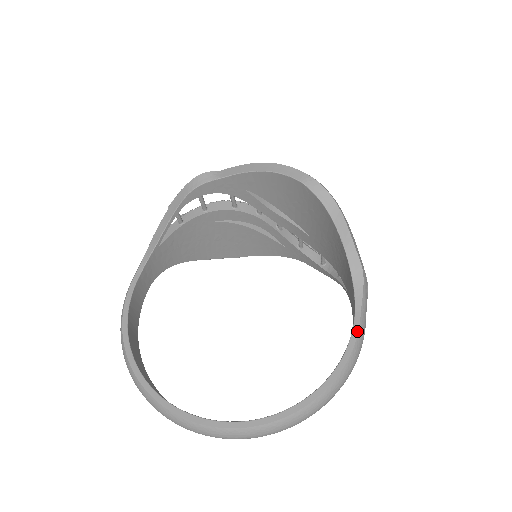
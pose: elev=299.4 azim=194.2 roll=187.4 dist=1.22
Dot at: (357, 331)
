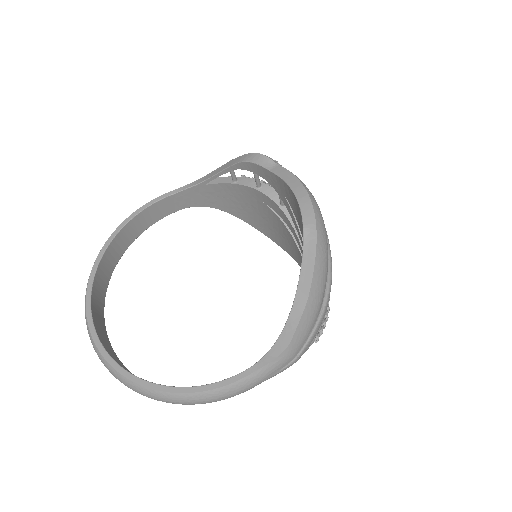
Dot at: (230, 382)
